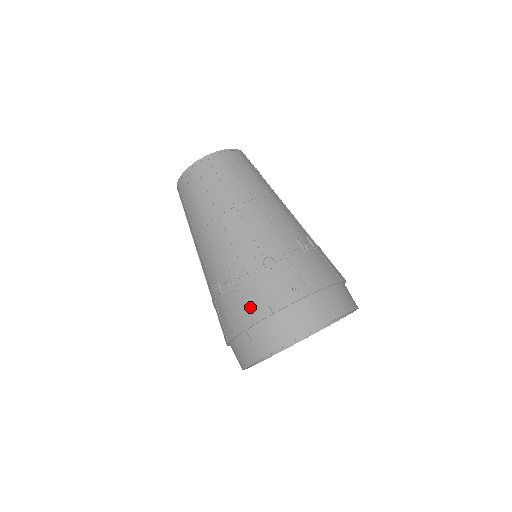
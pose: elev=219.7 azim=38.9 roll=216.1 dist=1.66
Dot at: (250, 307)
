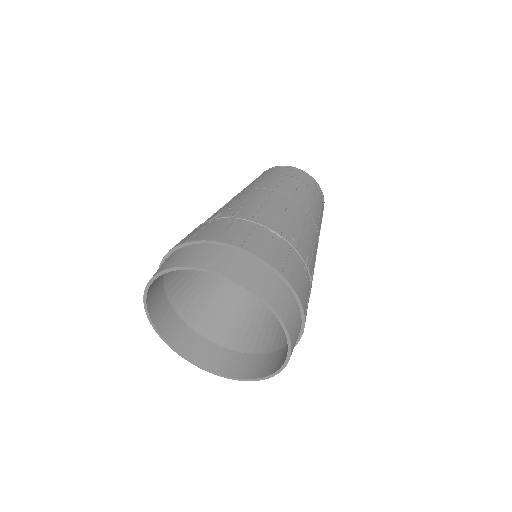
Dot at: occluded
